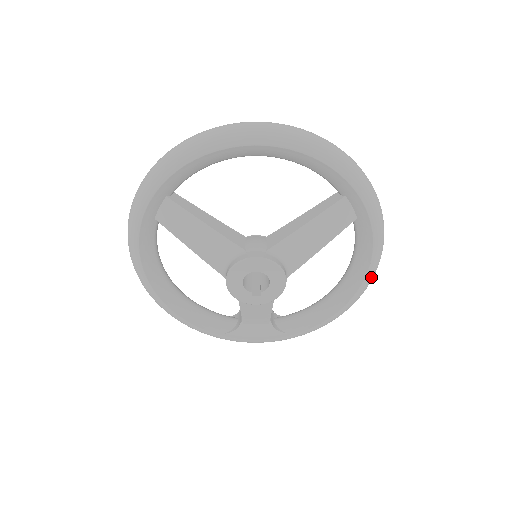
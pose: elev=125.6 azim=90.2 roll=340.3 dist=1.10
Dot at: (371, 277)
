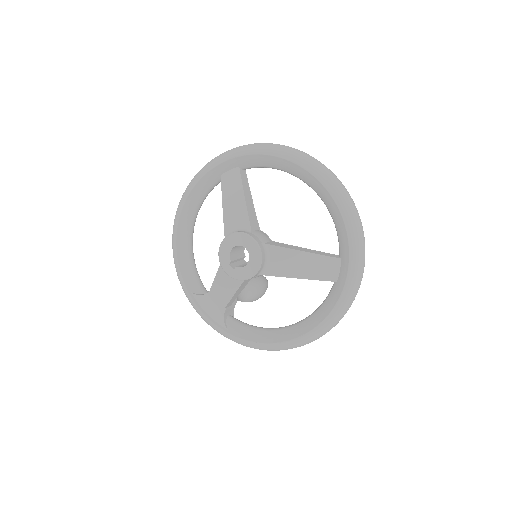
Dot at: (314, 336)
